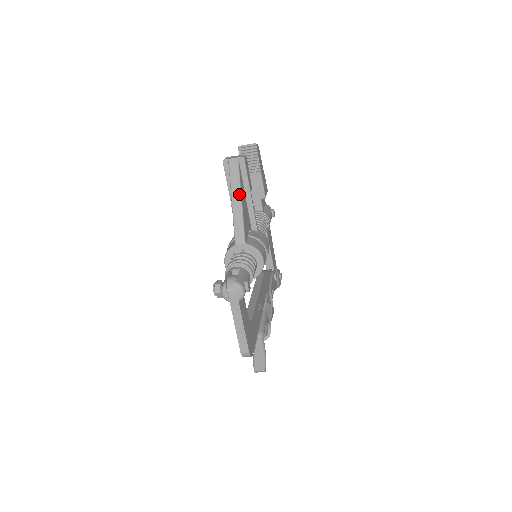
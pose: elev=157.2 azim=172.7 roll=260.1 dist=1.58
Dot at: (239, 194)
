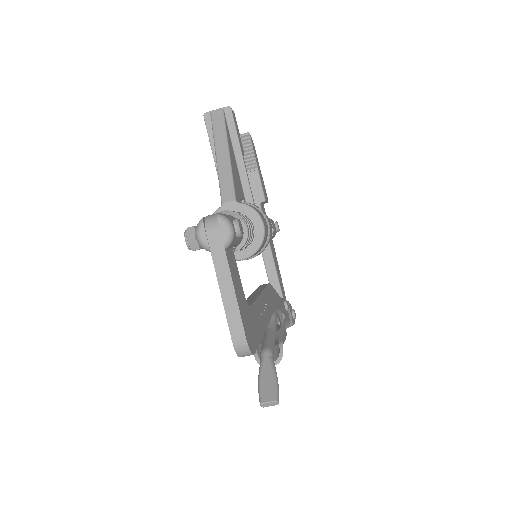
Dot at: (225, 145)
